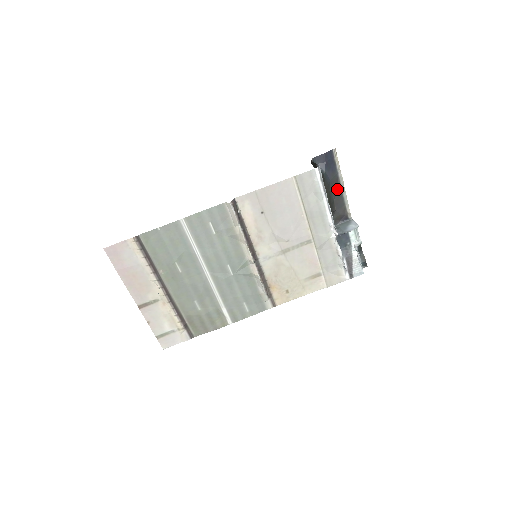
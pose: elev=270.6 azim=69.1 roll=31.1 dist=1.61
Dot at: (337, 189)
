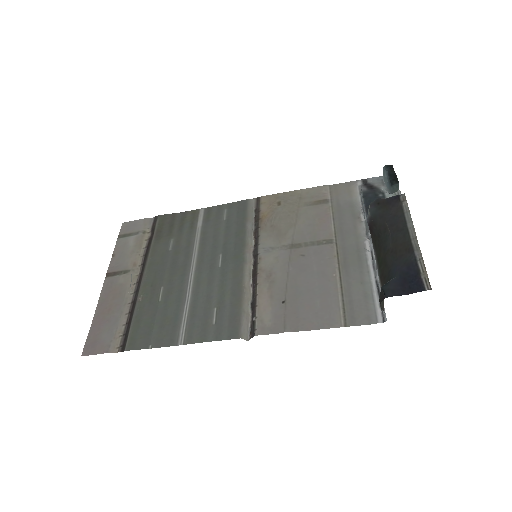
Dot at: (402, 240)
